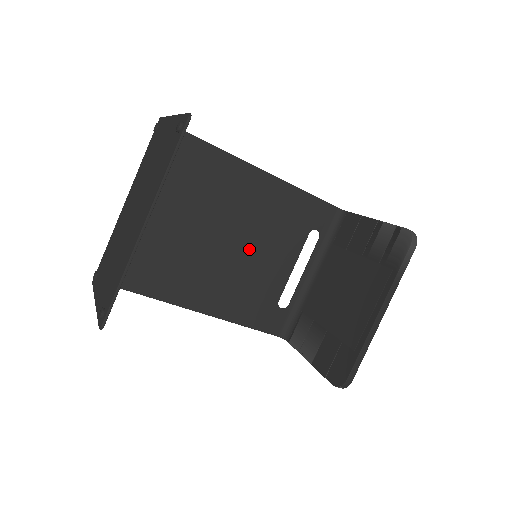
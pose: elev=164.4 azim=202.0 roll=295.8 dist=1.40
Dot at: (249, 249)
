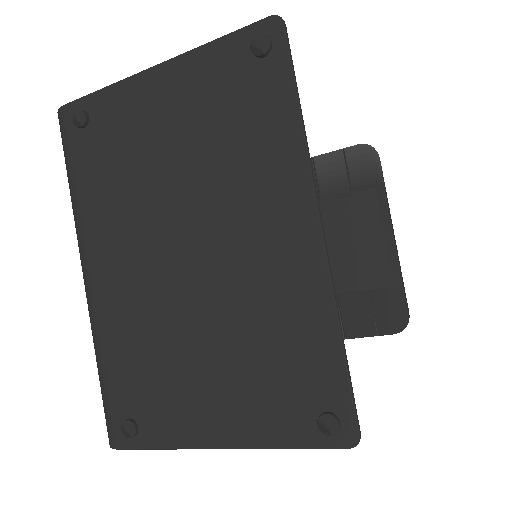
Dot at: occluded
